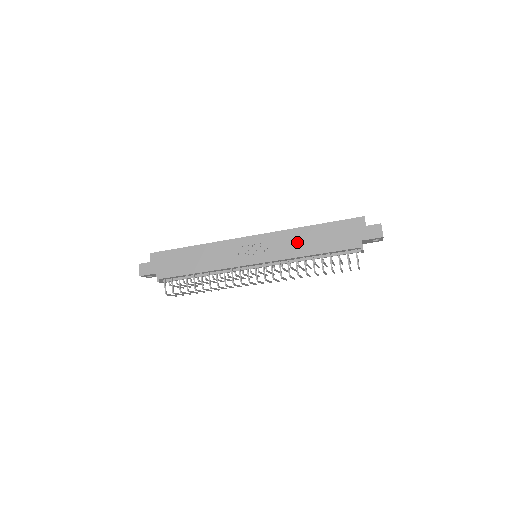
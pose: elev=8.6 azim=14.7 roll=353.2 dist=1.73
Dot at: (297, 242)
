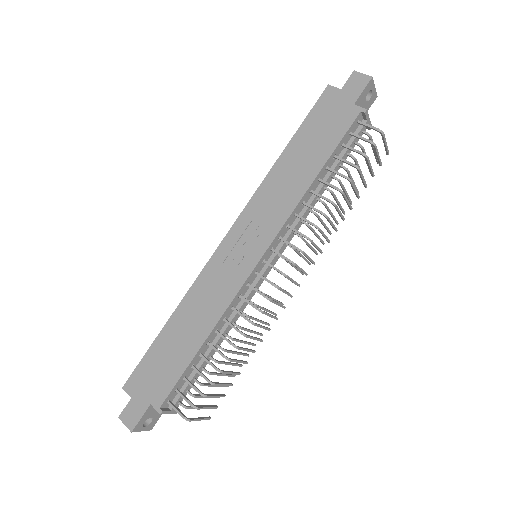
Dot at: (285, 183)
